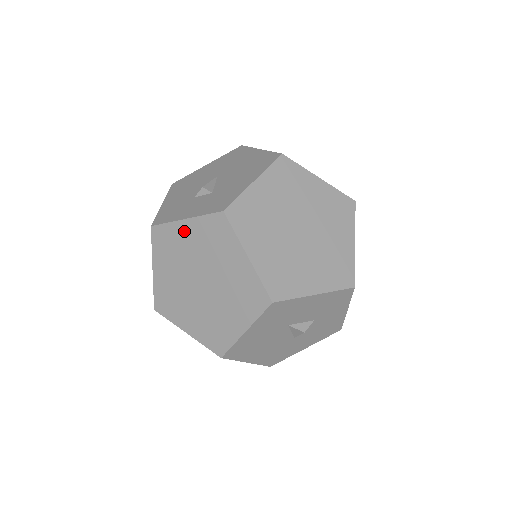
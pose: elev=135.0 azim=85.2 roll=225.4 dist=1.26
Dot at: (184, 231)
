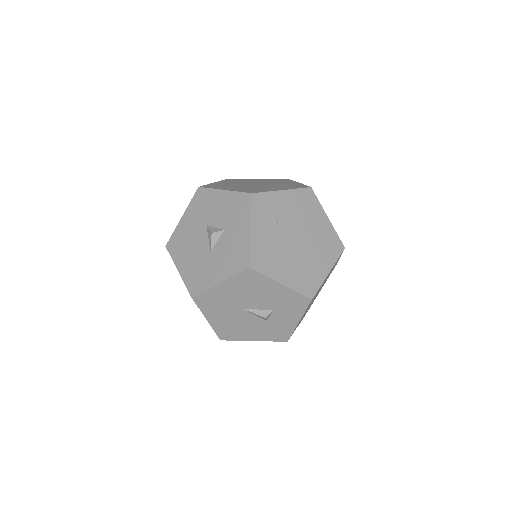
Dot at: occluded
